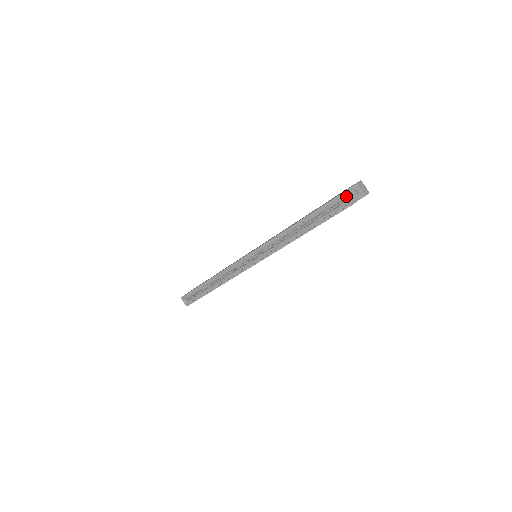
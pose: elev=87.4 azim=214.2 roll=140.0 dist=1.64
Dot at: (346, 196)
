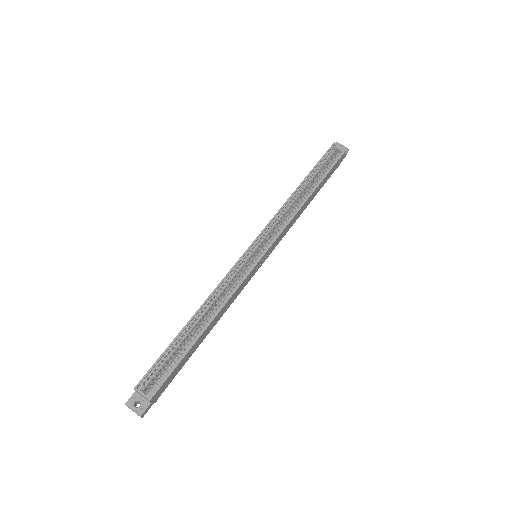
Dot at: (337, 145)
